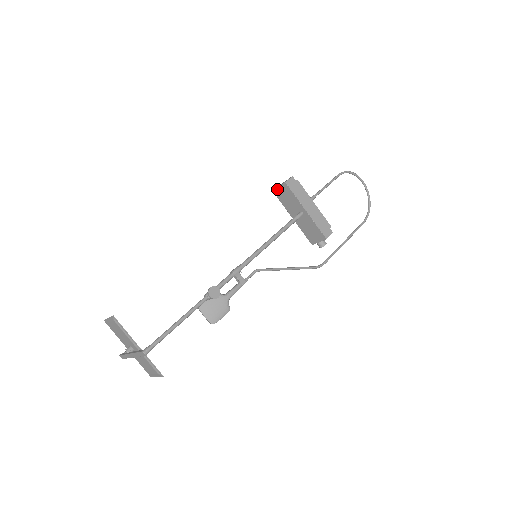
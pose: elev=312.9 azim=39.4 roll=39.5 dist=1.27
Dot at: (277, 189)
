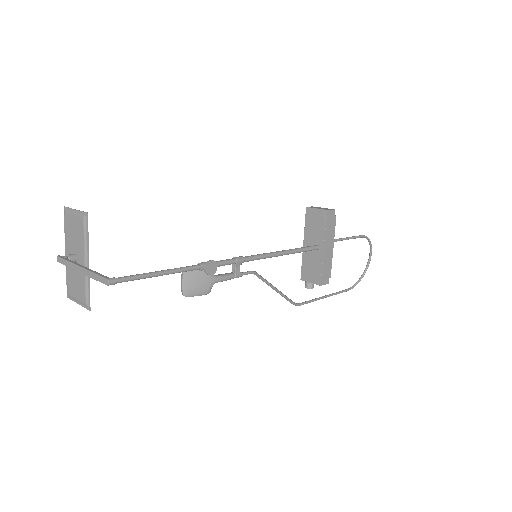
Dot at: (313, 209)
